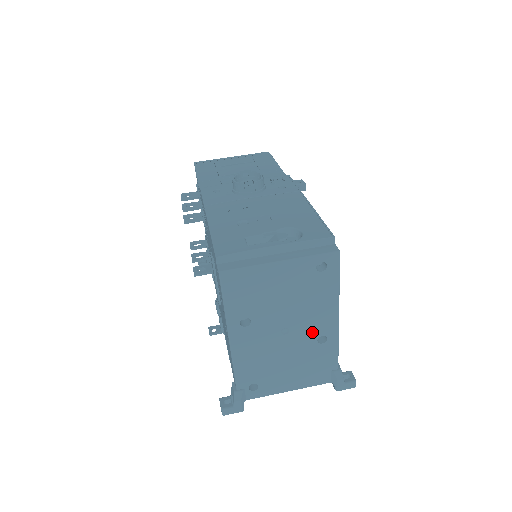
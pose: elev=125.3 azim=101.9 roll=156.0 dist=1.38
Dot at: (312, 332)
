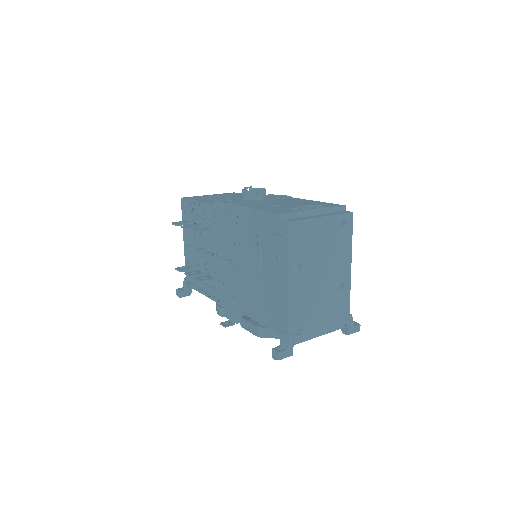
Dot at: (337, 279)
